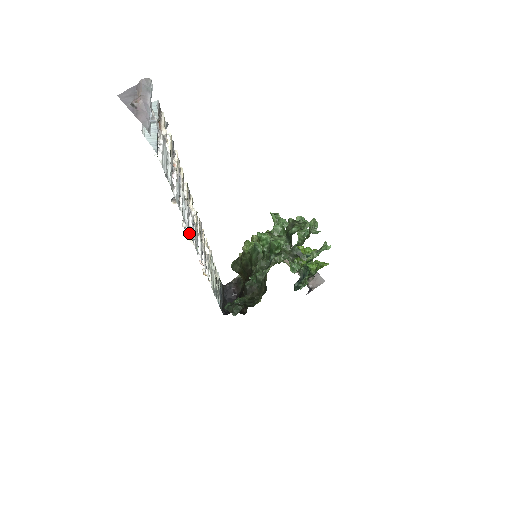
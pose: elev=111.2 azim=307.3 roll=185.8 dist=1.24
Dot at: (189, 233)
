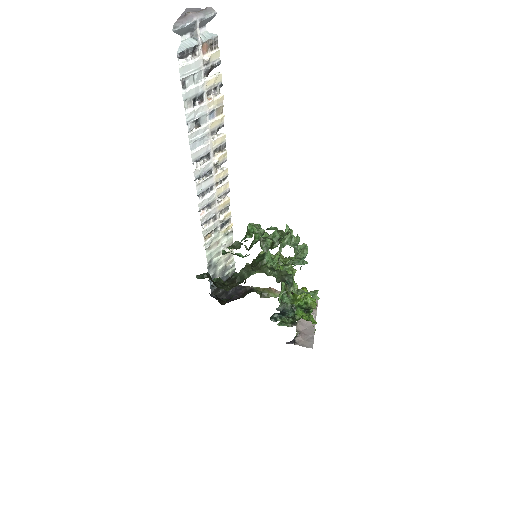
Dot at: (197, 168)
